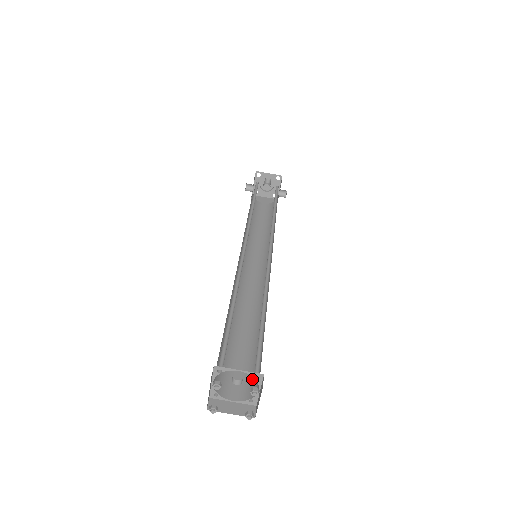
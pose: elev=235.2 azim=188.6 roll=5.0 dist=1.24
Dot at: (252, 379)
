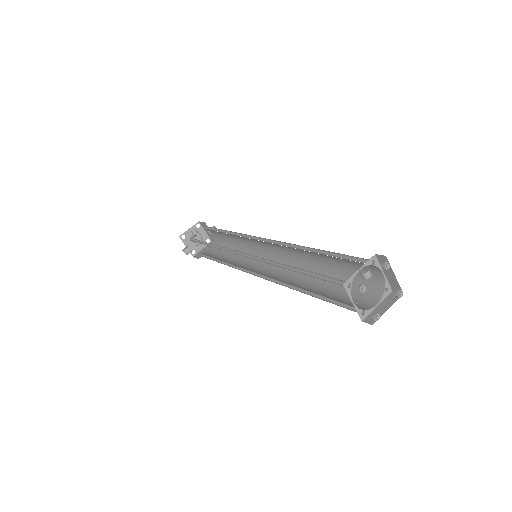
Dot at: (367, 284)
